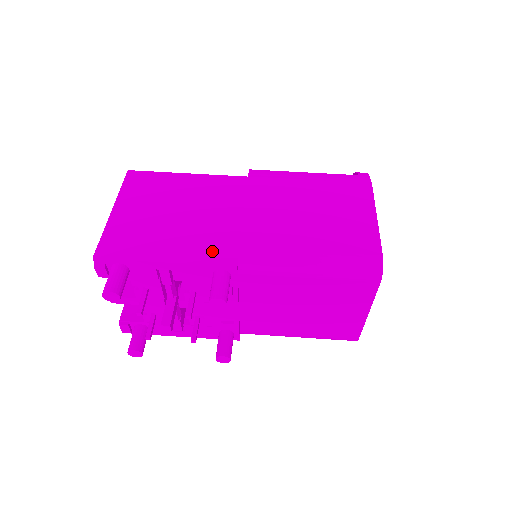
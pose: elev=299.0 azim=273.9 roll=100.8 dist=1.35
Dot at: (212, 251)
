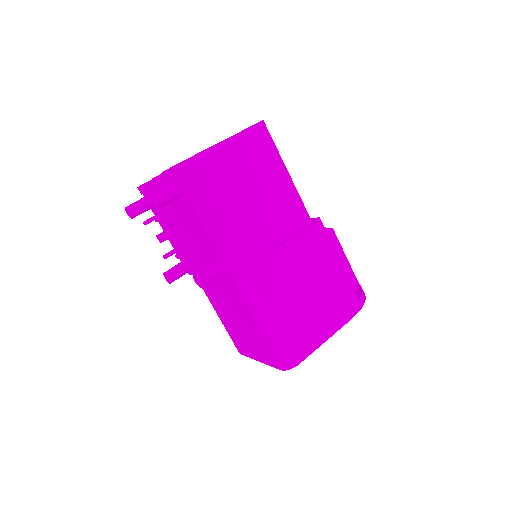
Dot at: (233, 250)
